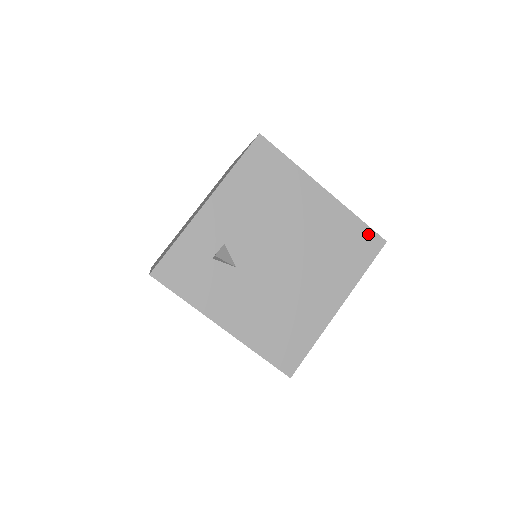
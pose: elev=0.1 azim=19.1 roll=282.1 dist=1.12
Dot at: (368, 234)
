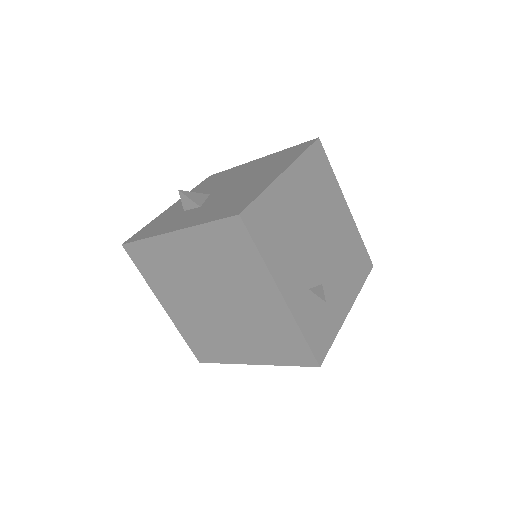
Dot at: (314, 151)
